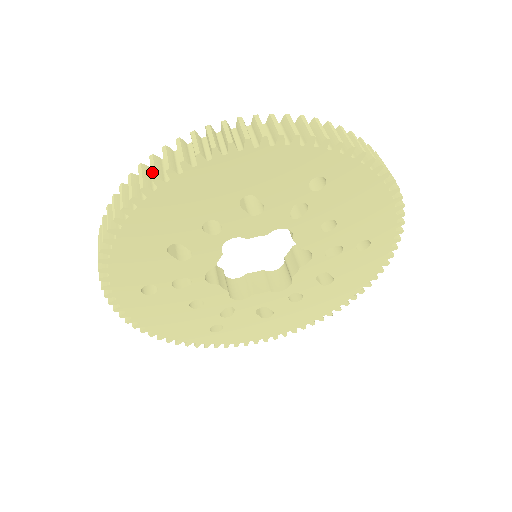
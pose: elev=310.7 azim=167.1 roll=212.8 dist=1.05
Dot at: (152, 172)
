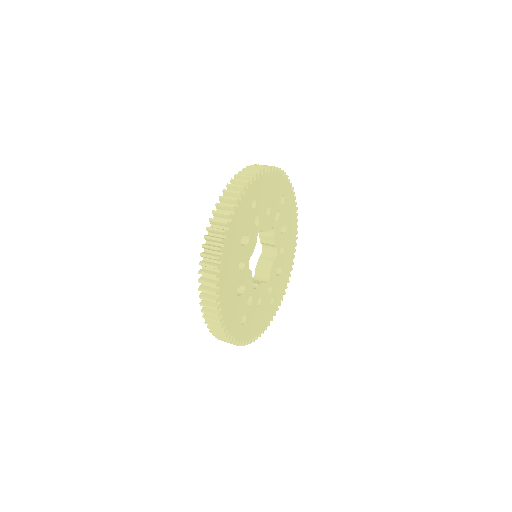
Dot at: (211, 276)
